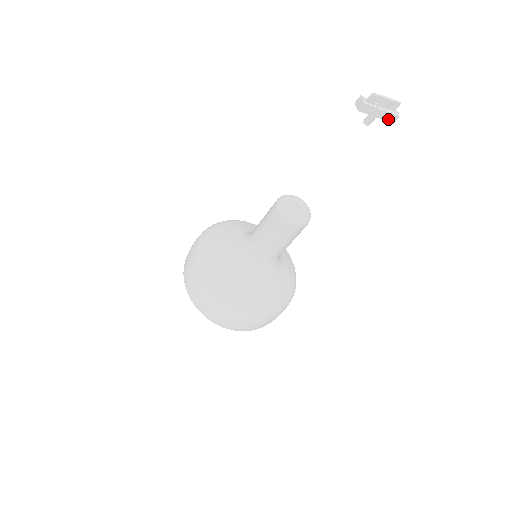
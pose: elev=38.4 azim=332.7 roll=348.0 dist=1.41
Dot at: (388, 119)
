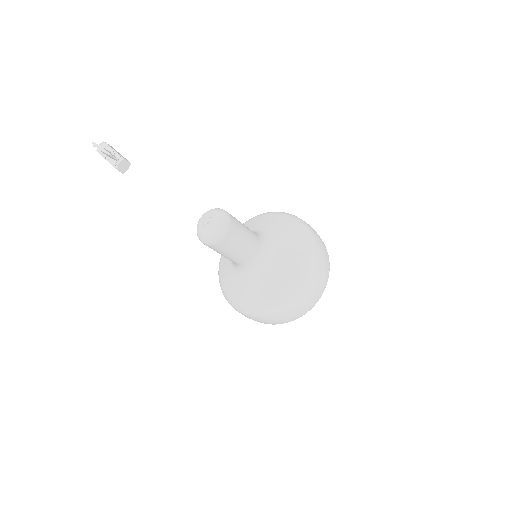
Dot at: occluded
